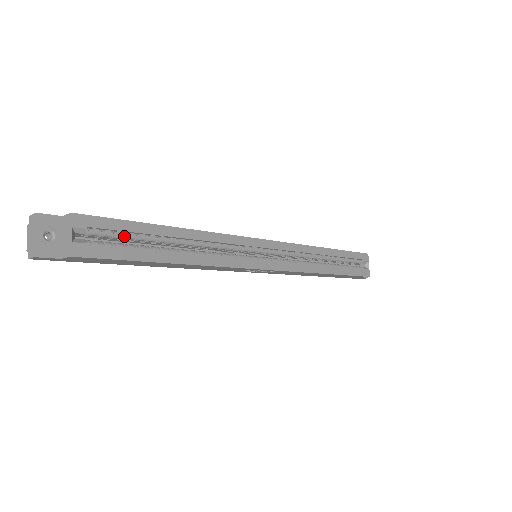
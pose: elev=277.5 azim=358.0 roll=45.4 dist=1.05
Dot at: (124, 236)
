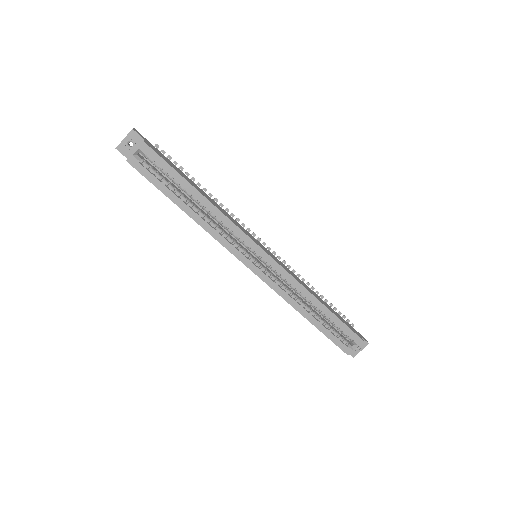
Dot at: occluded
